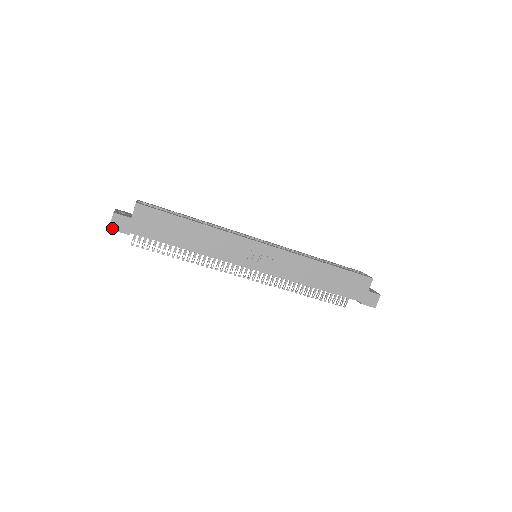
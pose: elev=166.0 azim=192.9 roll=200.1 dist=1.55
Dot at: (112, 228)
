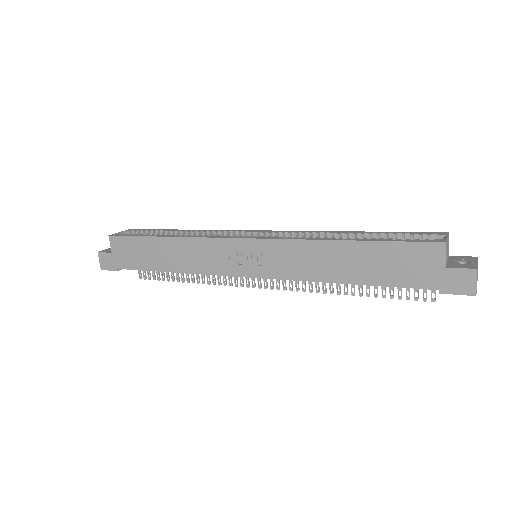
Dot at: (103, 268)
